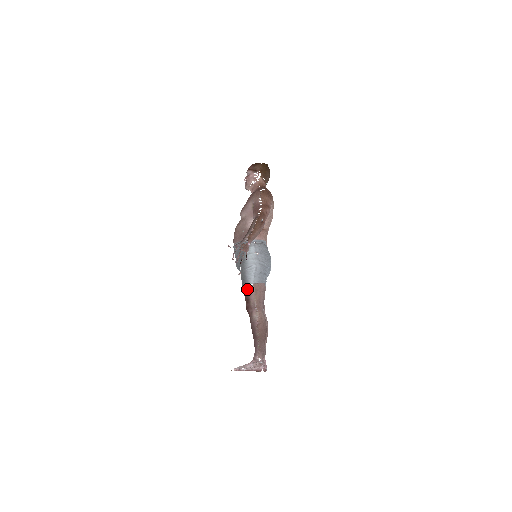
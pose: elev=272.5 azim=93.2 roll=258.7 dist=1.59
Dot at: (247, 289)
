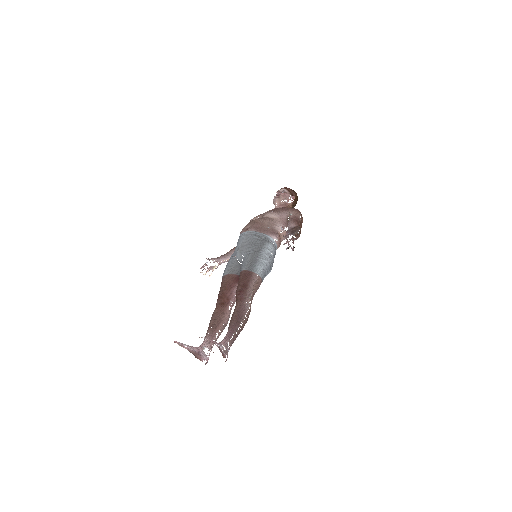
Dot at: (251, 275)
